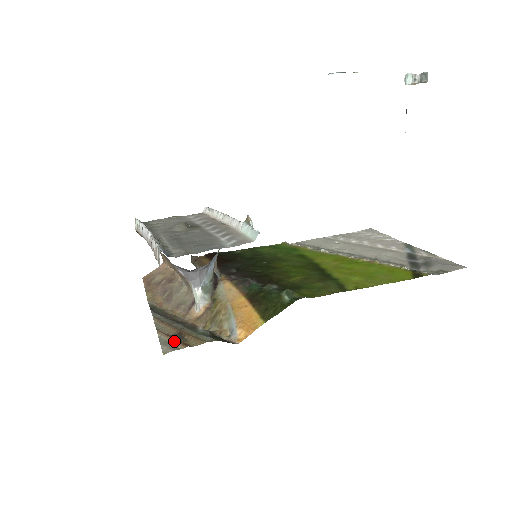
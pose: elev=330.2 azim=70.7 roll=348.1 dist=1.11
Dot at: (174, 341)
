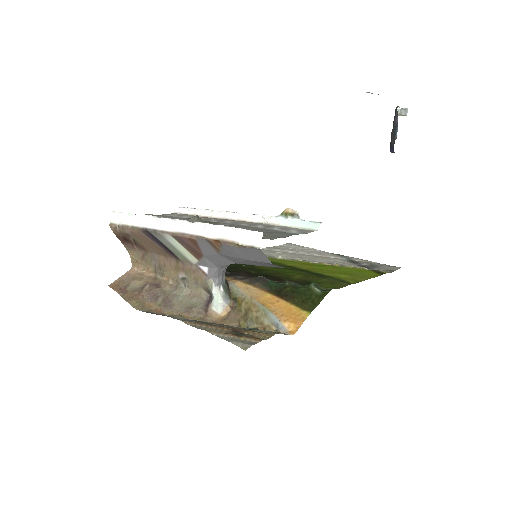
Dot at: (241, 337)
